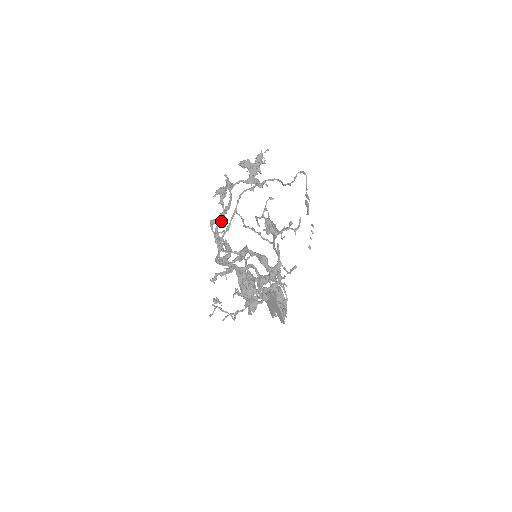
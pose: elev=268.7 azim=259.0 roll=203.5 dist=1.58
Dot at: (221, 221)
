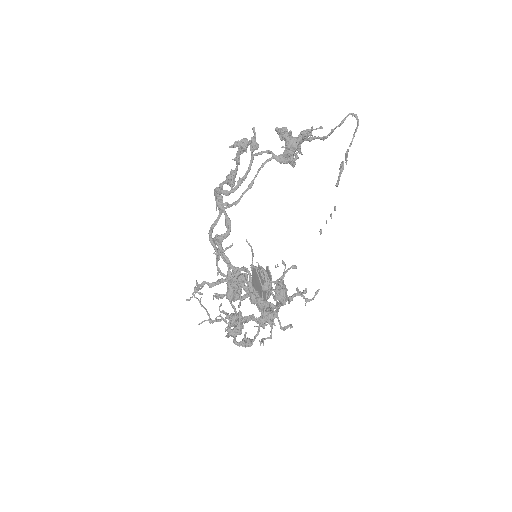
Dot at: (230, 180)
